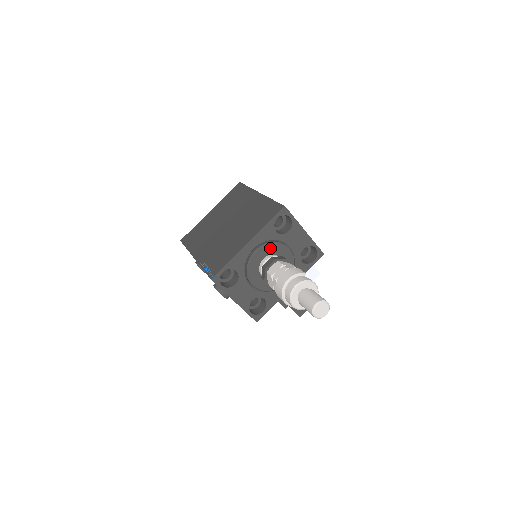
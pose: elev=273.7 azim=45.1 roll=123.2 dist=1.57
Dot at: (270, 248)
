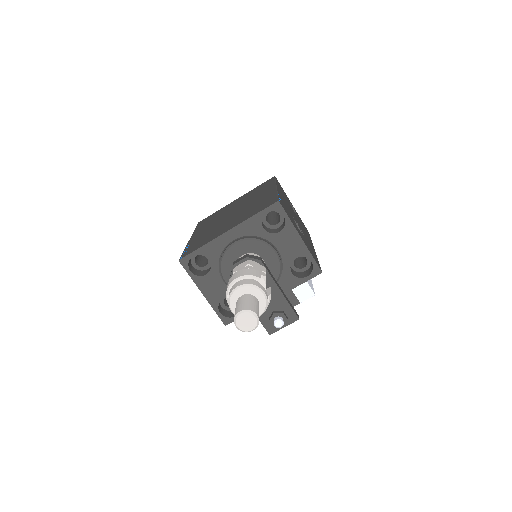
Dot at: (252, 245)
